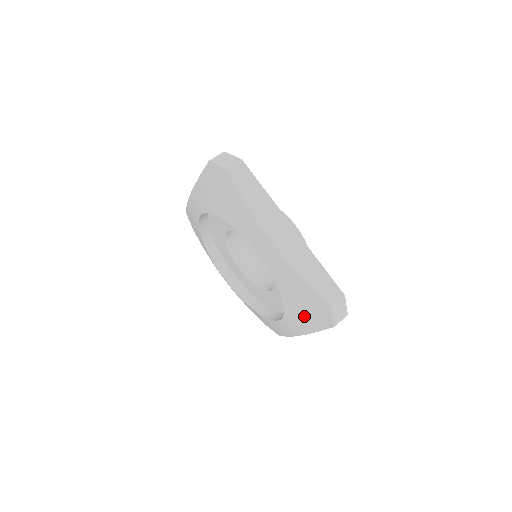
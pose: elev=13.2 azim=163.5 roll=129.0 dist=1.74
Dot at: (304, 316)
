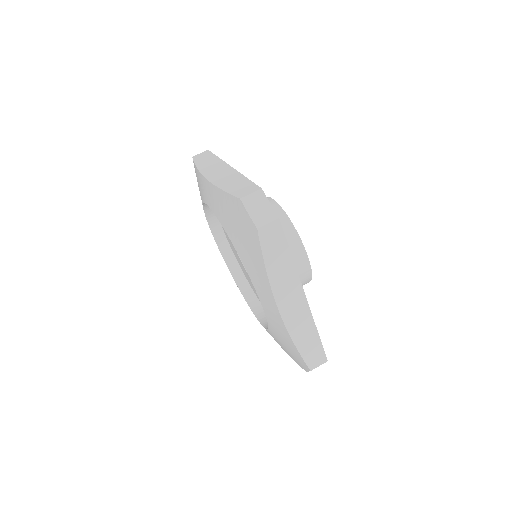
Dot at: (283, 347)
